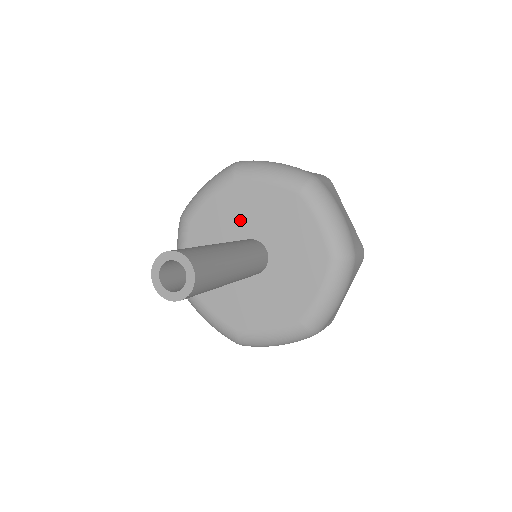
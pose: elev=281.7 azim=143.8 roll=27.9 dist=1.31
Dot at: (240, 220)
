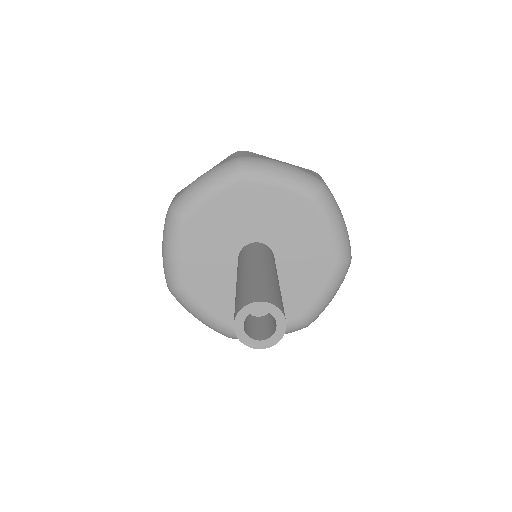
Dot at: (220, 244)
